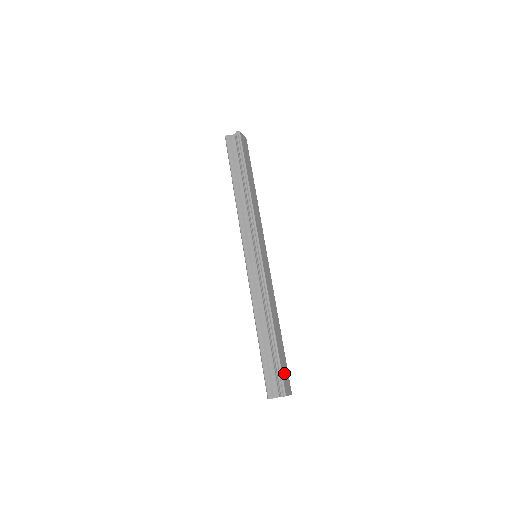
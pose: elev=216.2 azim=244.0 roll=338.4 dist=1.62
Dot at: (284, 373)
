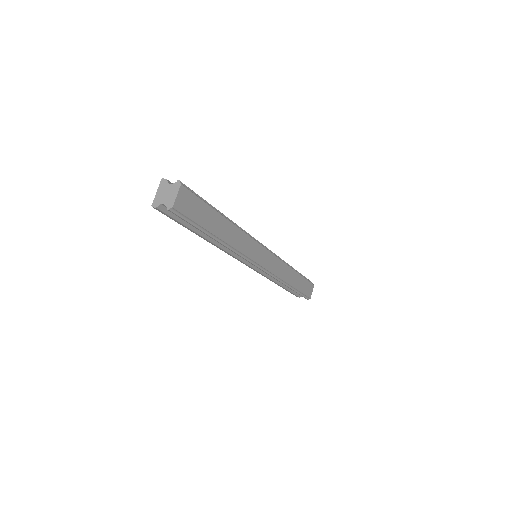
Dot at: (306, 290)
